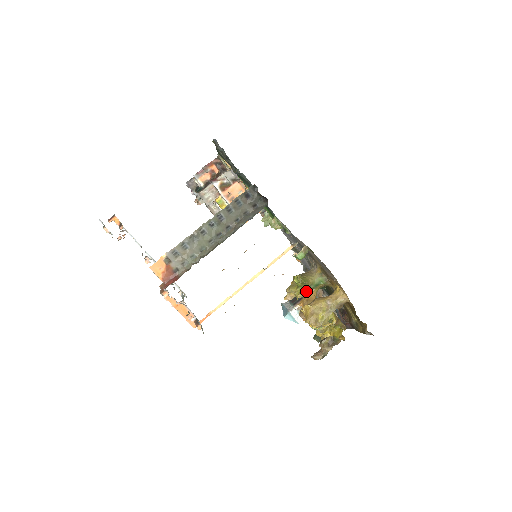
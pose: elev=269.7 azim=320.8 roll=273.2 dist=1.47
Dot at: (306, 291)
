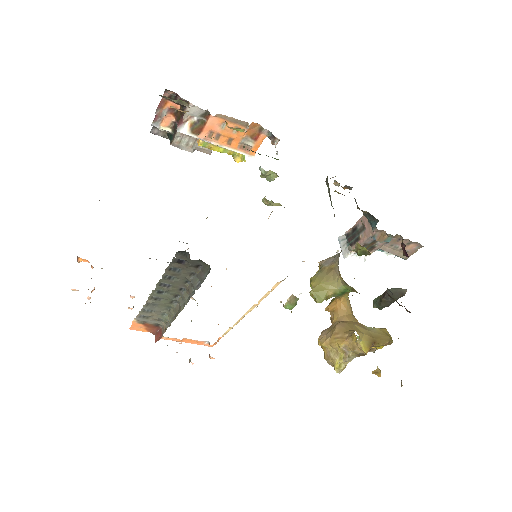
Dot at: occluded
